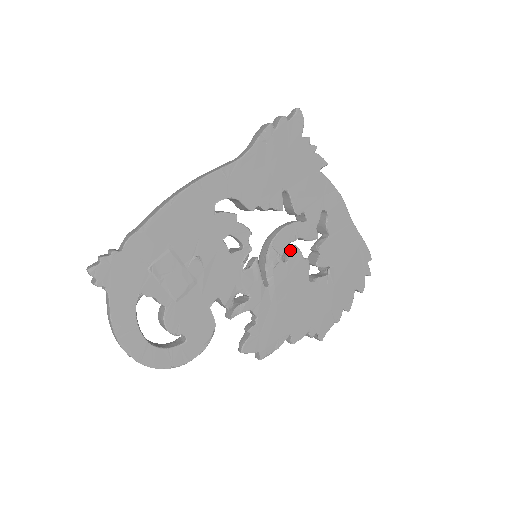
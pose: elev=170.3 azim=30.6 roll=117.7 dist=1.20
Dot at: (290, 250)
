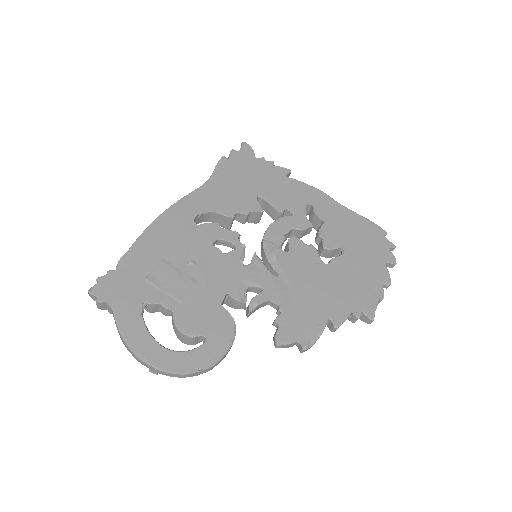
Dot at: occluded
